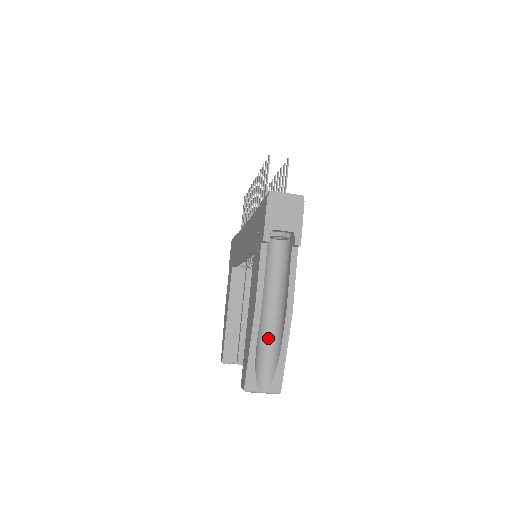
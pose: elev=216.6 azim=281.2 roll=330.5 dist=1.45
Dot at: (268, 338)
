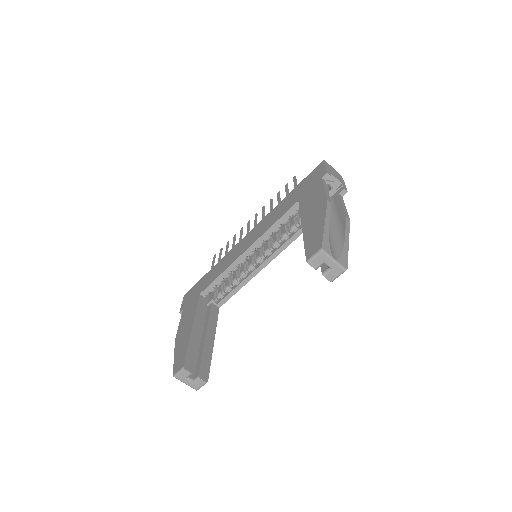
Dot at: (329, 234)
